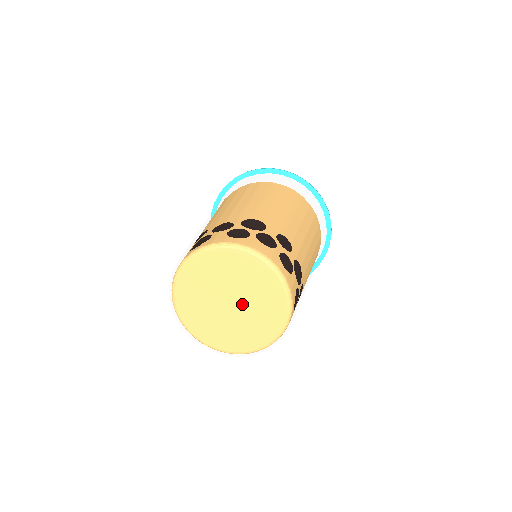
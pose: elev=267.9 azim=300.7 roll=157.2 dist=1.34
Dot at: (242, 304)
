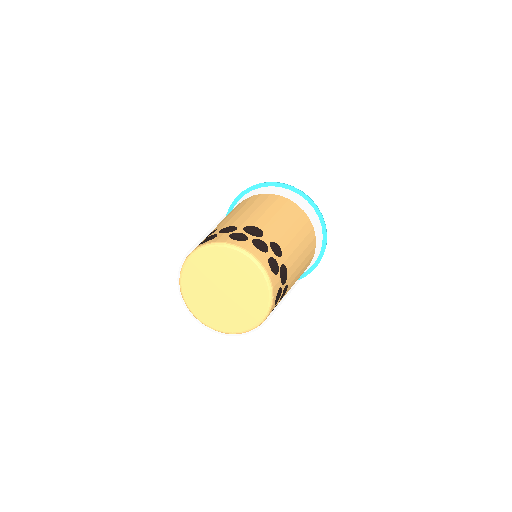
Dot at: (233, 293)
